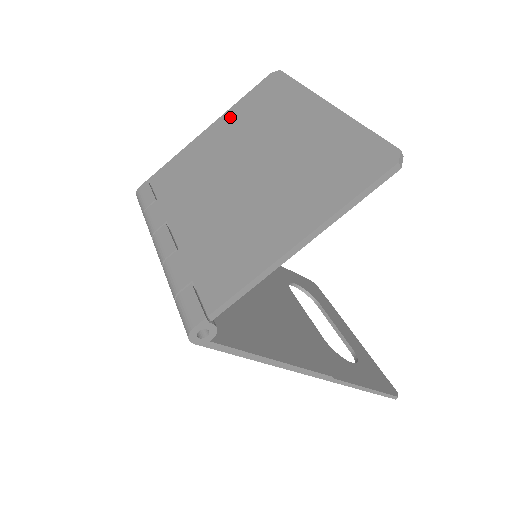
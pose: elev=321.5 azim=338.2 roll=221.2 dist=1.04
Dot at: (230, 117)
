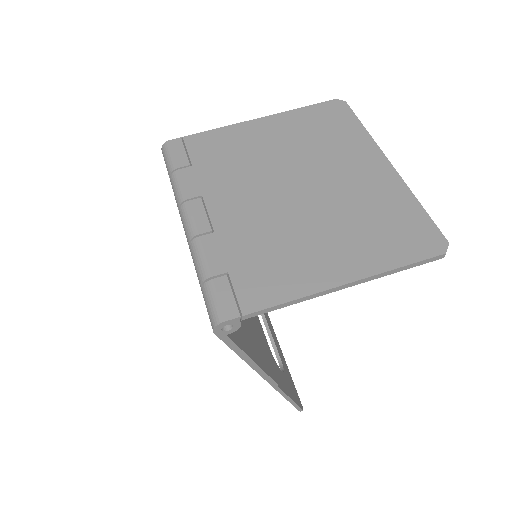
Dot at: (287, 120)
